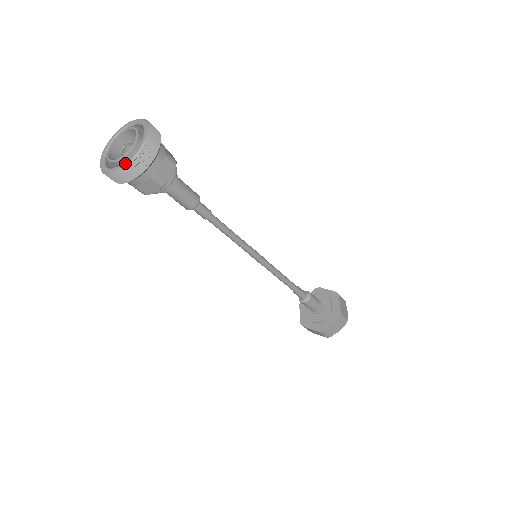
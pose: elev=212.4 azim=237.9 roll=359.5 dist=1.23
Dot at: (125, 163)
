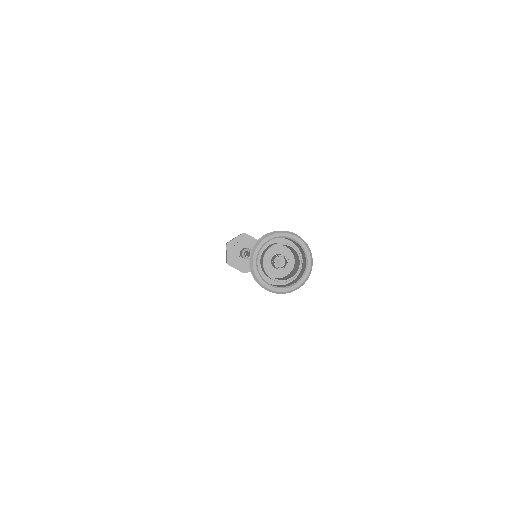
Dot at: (291, 289)
